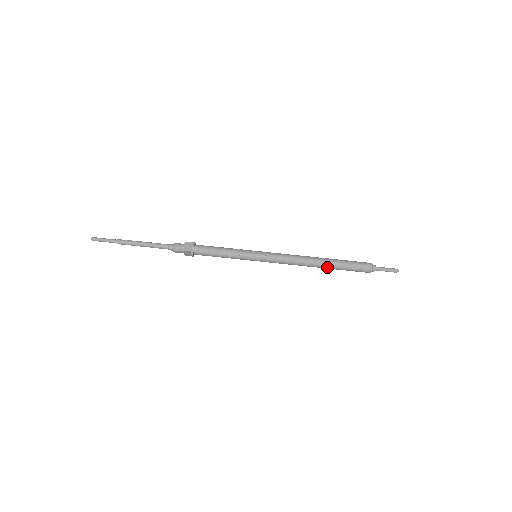
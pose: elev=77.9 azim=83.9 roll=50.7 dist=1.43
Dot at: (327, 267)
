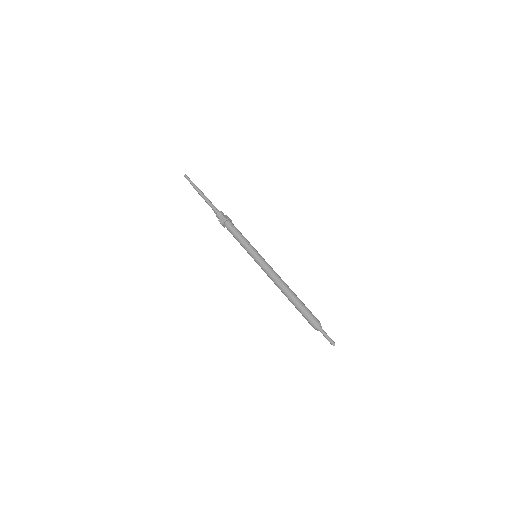
Dot at: (291, 297)
